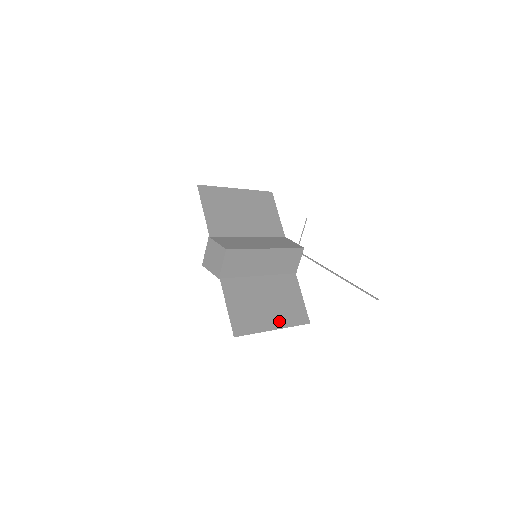
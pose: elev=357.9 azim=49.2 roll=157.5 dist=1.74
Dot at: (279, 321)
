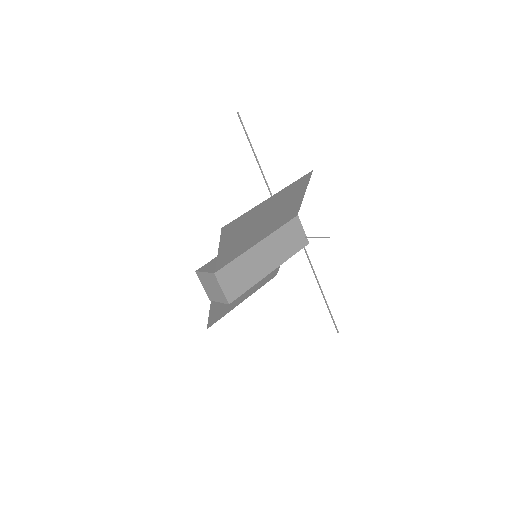
Dot at: (250, 293)
